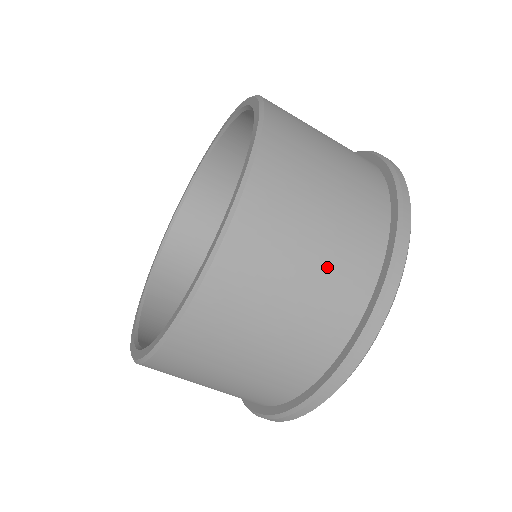
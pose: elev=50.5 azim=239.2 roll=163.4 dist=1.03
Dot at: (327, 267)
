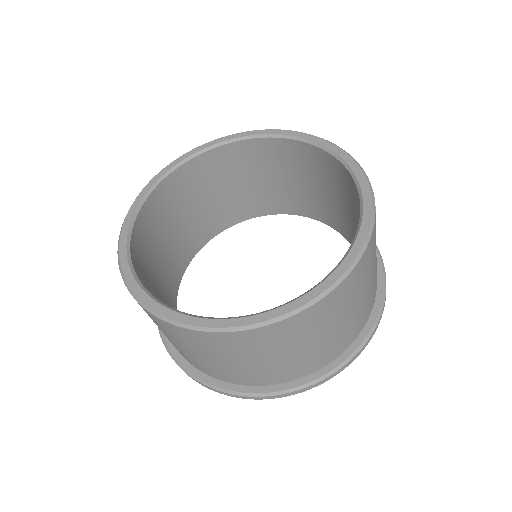
Dot at: (323, 346)
